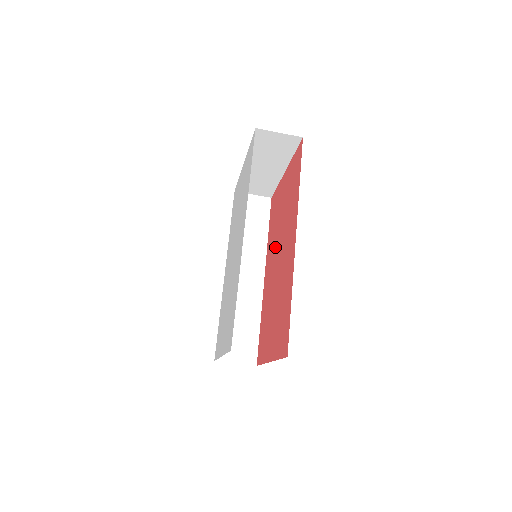
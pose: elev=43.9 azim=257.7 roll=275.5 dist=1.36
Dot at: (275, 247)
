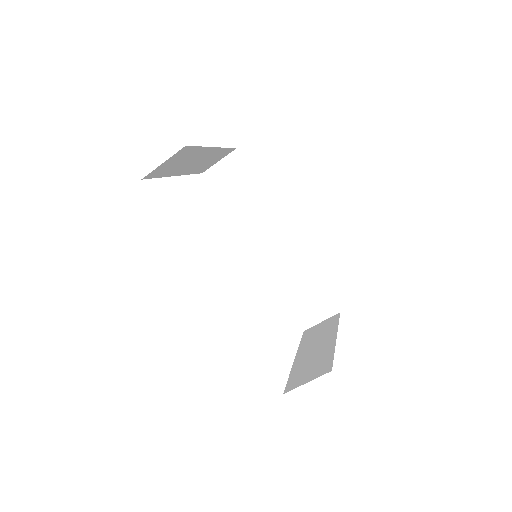
Dot at: occluded
